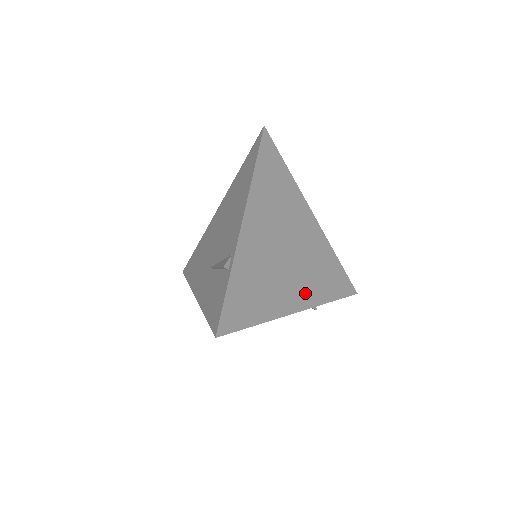
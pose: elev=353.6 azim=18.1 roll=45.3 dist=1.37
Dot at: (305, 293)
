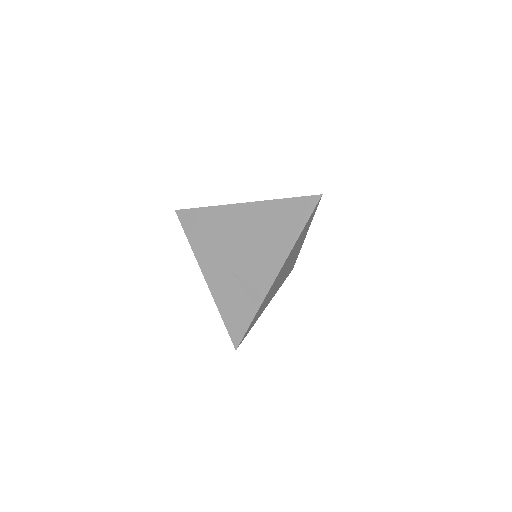
Dot at: occluded
